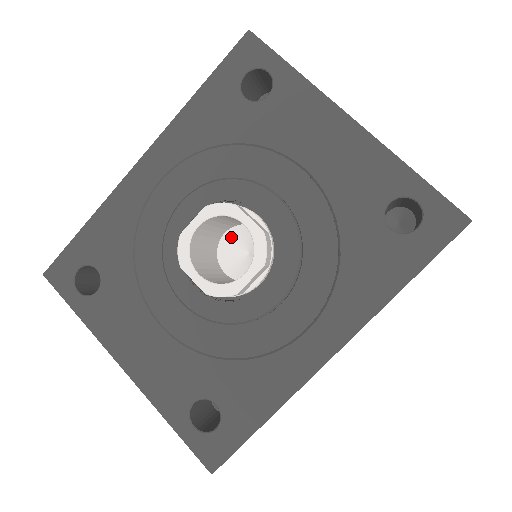
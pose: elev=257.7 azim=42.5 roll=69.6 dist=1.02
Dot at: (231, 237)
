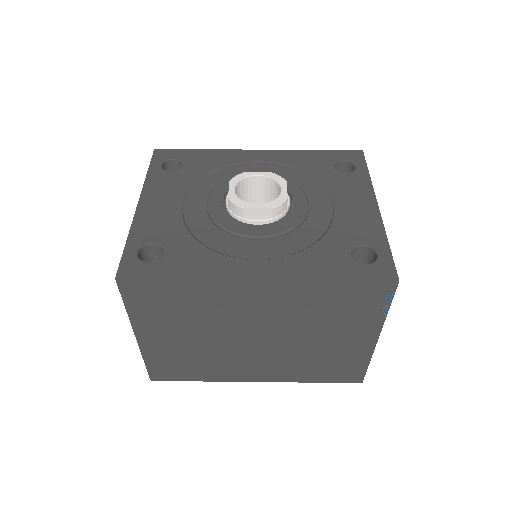
Dot at: occluded
